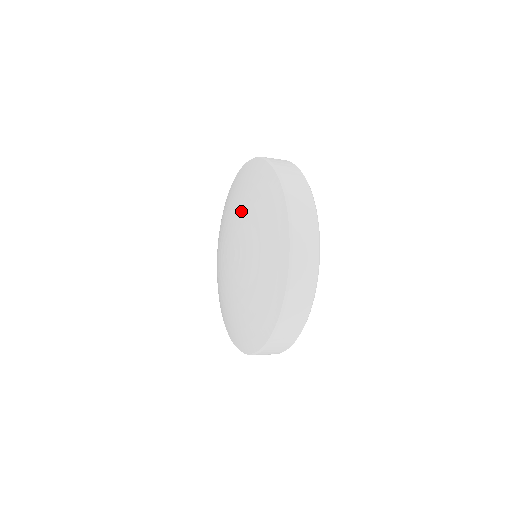
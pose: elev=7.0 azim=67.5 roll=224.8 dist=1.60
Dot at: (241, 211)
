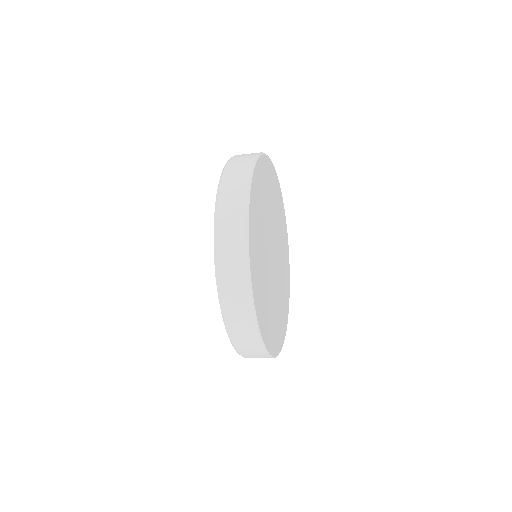
Dot at: occluded
